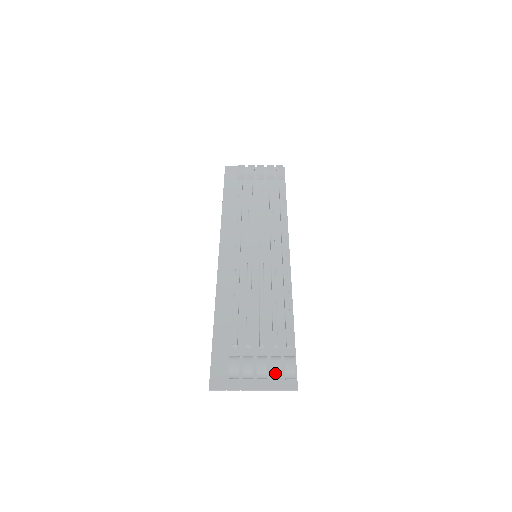
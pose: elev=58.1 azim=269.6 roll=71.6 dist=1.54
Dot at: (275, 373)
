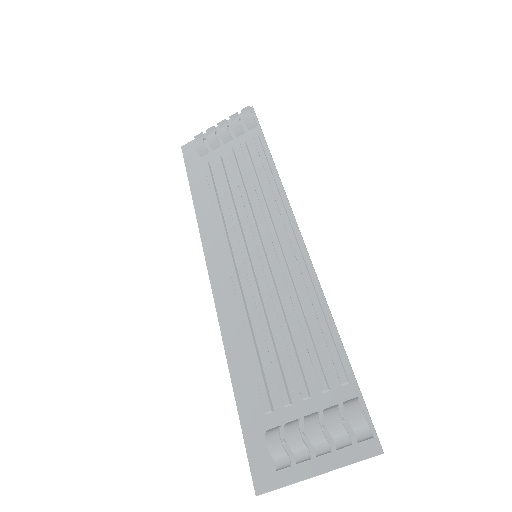
Dot at: (339, 437)
